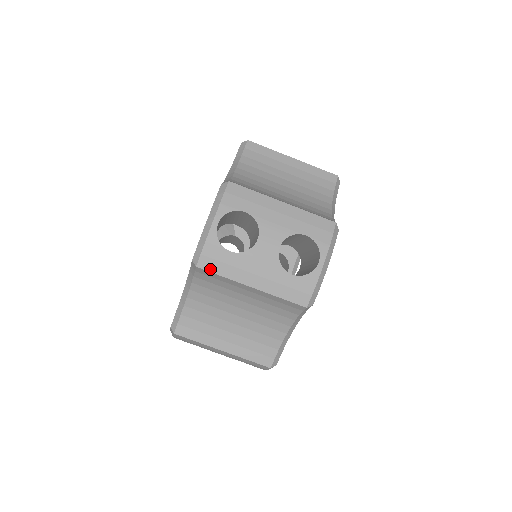
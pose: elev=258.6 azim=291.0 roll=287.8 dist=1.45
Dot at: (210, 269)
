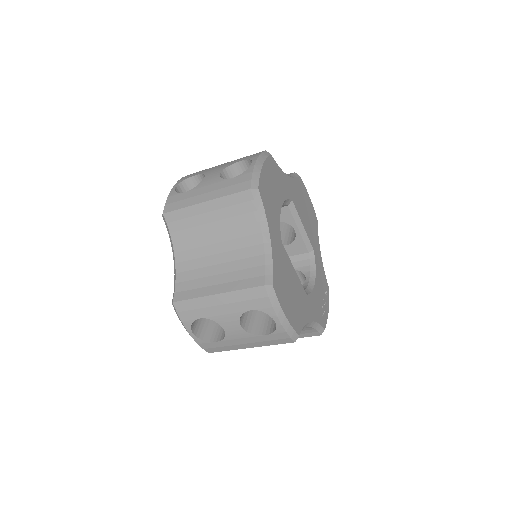
Dot at: (217, 351)
